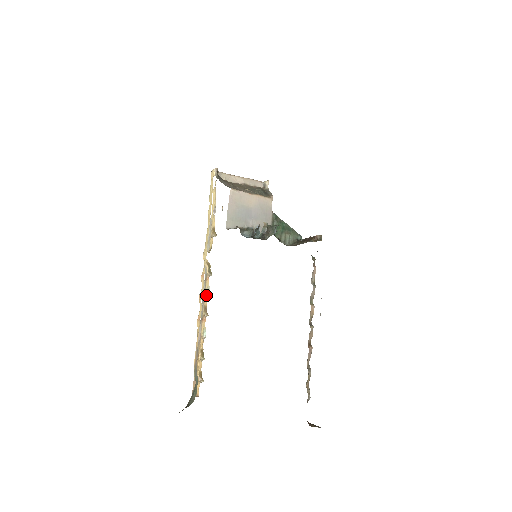
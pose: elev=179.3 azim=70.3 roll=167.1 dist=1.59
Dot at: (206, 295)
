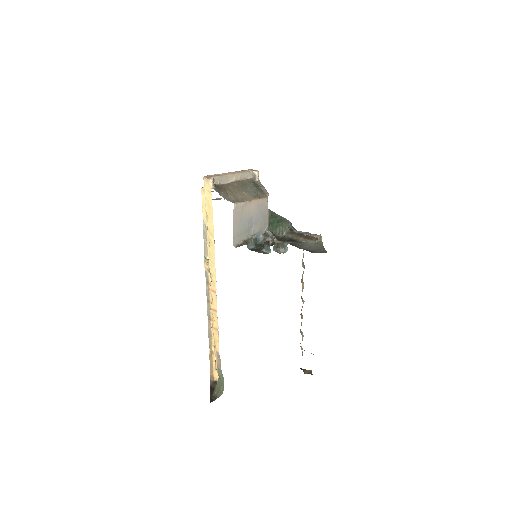
Dot at: (212, 299)
